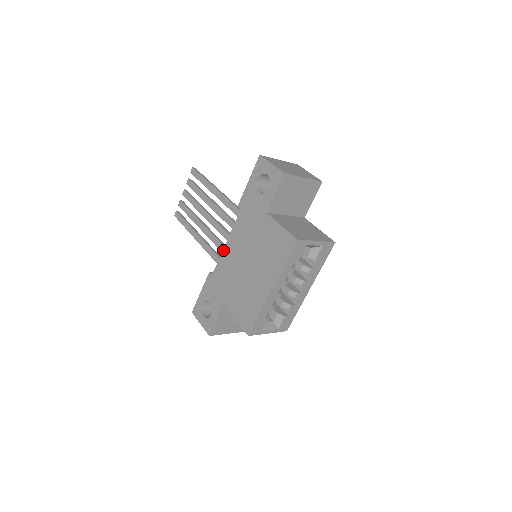
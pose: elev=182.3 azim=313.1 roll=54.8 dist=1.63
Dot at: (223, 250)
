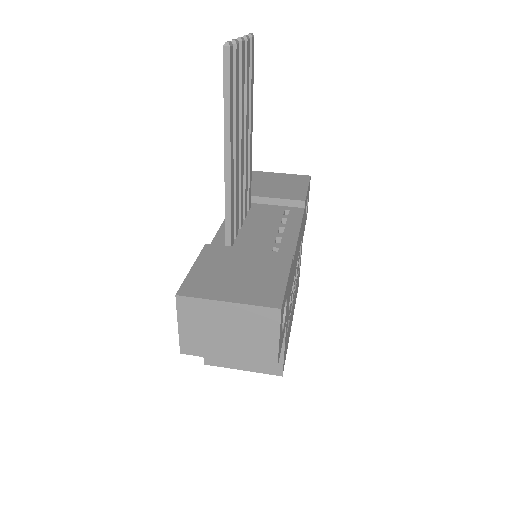
Dot at: (224, 220)
